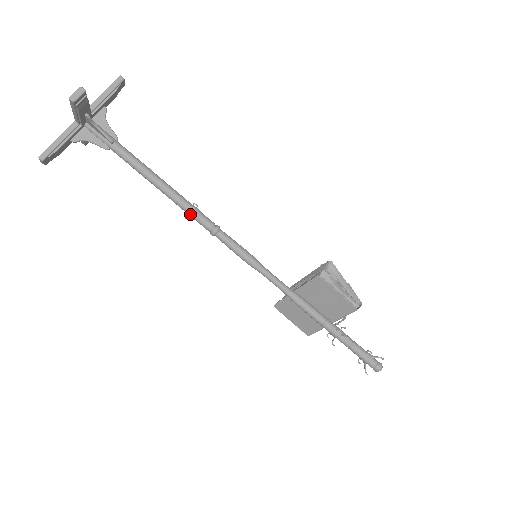
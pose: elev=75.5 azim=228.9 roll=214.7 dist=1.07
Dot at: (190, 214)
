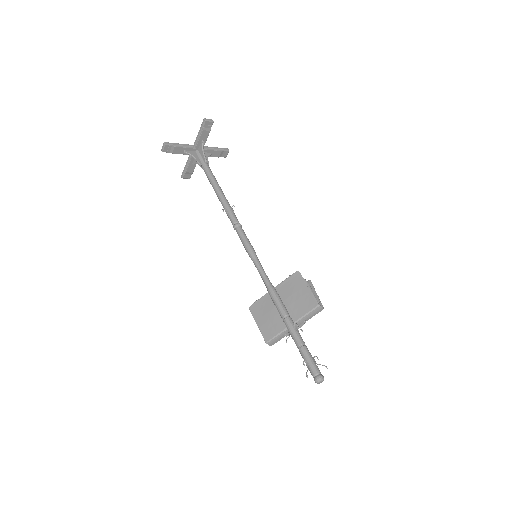
Dot at: (227, 210)
